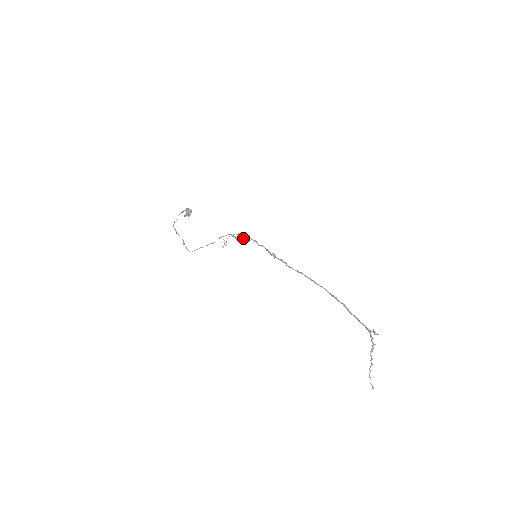
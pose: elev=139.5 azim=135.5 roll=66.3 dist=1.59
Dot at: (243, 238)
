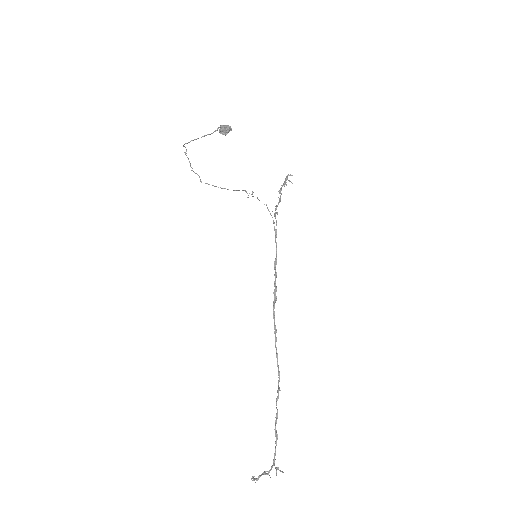
Dot at: occluded
